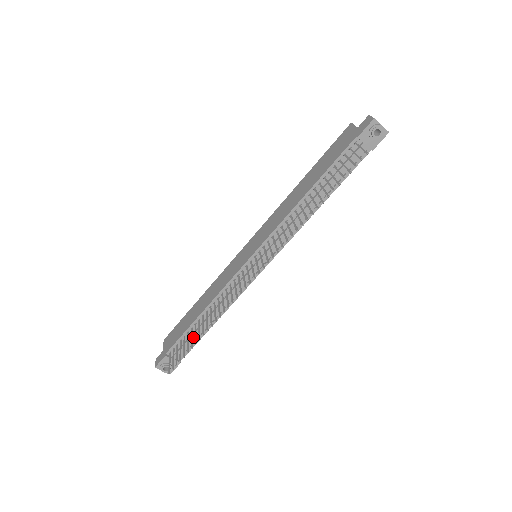
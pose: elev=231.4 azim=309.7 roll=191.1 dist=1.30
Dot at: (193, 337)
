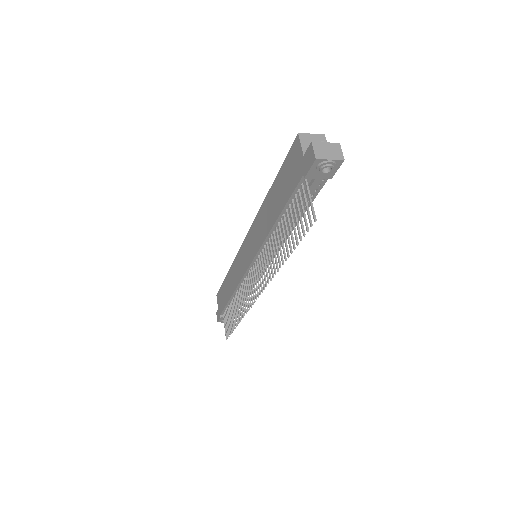
Dot at: occluded
